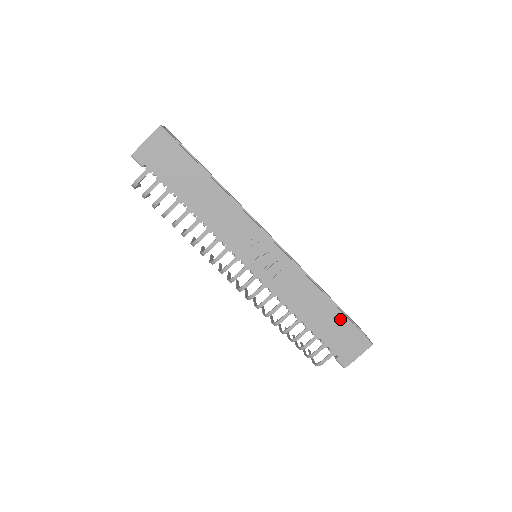
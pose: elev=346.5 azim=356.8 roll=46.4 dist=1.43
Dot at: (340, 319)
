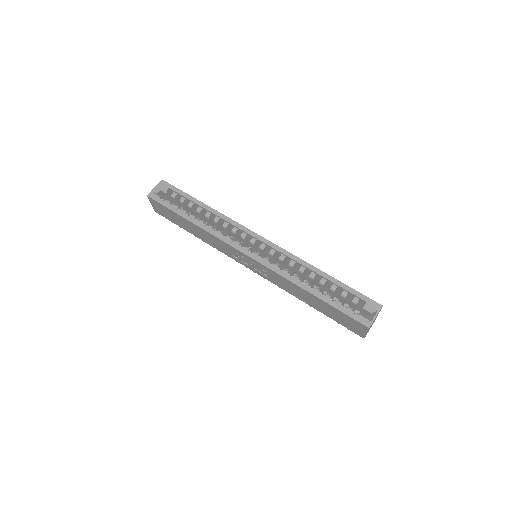
Dot at: (329, 307)
